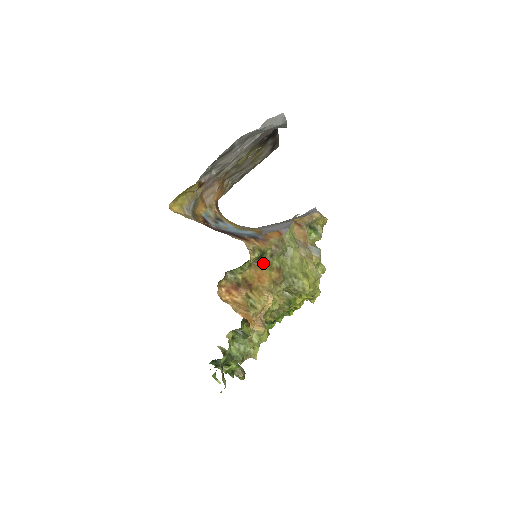
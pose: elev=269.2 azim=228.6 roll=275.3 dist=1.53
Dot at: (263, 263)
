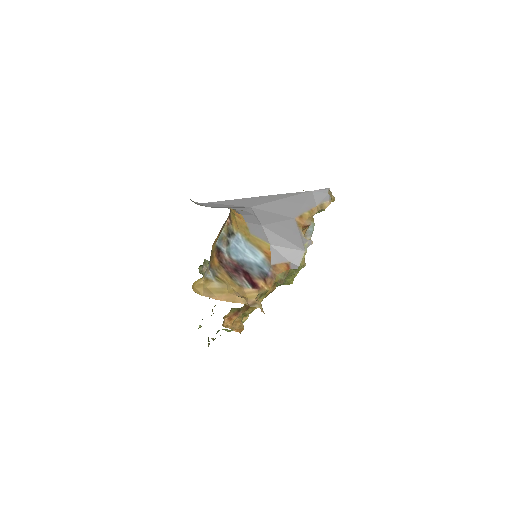
Dot at: occluded
